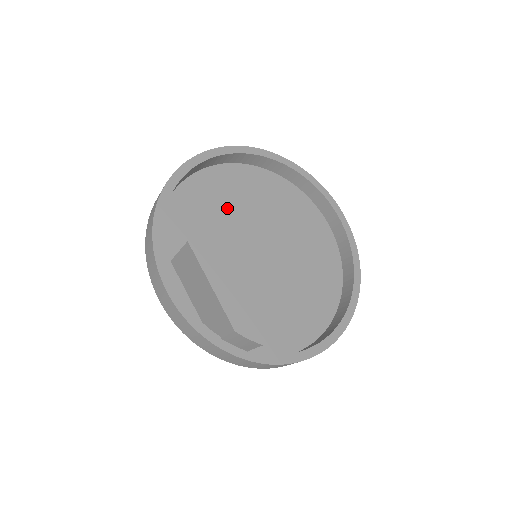
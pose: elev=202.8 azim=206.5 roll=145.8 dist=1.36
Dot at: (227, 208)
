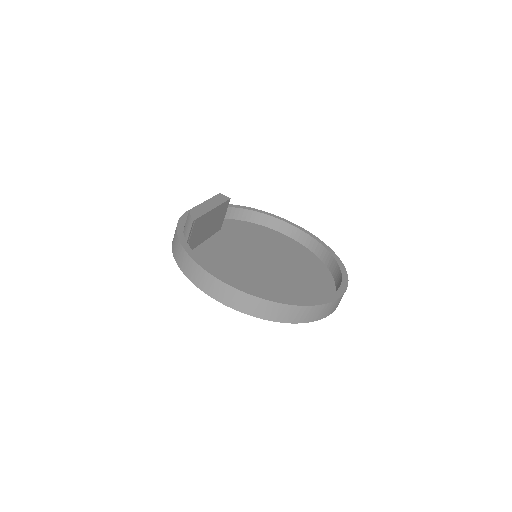
Dot at: (269, 243)
